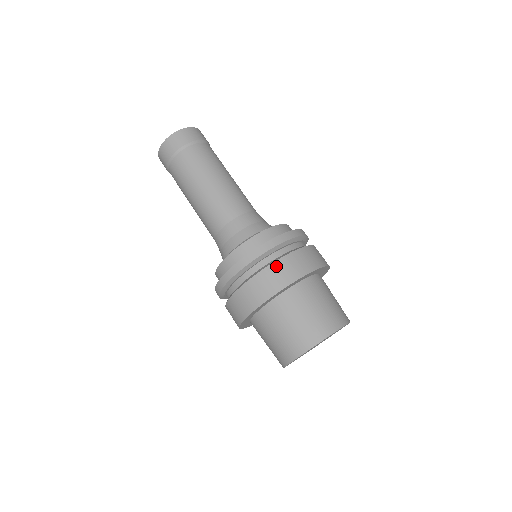
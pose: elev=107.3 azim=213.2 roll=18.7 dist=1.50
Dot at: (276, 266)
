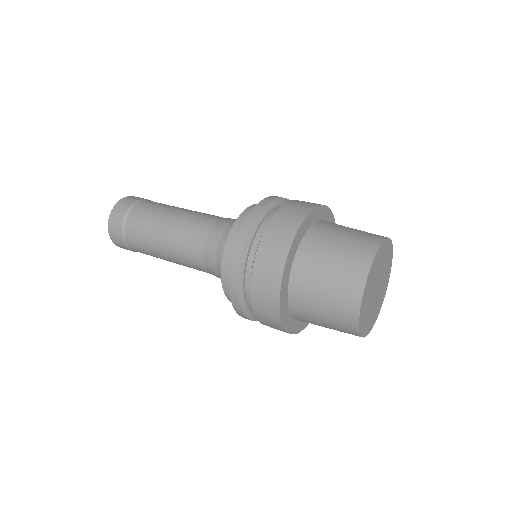
Dot at: (266, 240)
